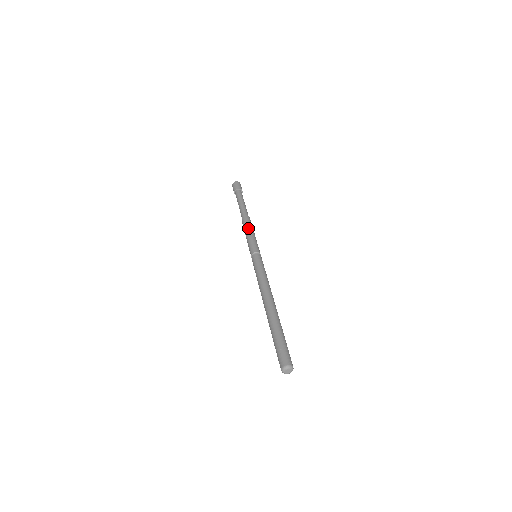
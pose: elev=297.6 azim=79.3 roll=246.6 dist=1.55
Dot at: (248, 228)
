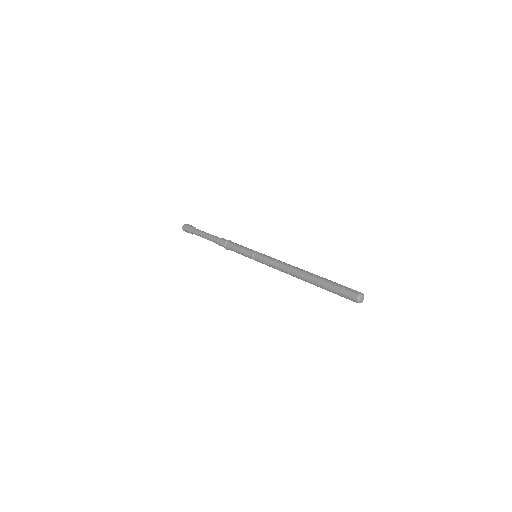
Dot at: (230, 244)
